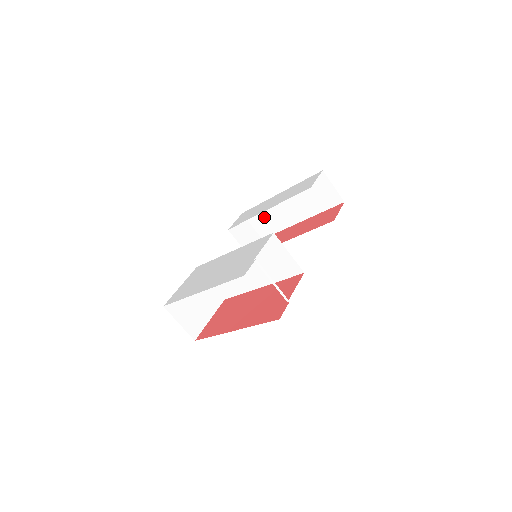
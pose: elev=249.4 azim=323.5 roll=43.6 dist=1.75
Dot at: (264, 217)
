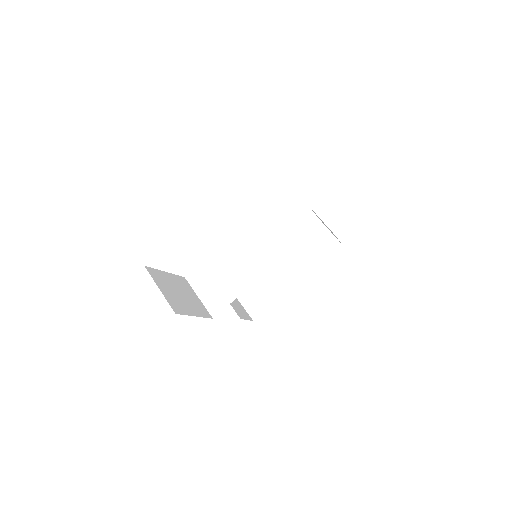
Dot at: (257, 289)
